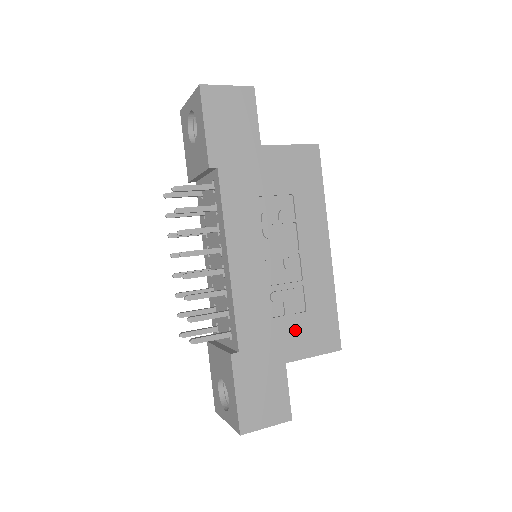
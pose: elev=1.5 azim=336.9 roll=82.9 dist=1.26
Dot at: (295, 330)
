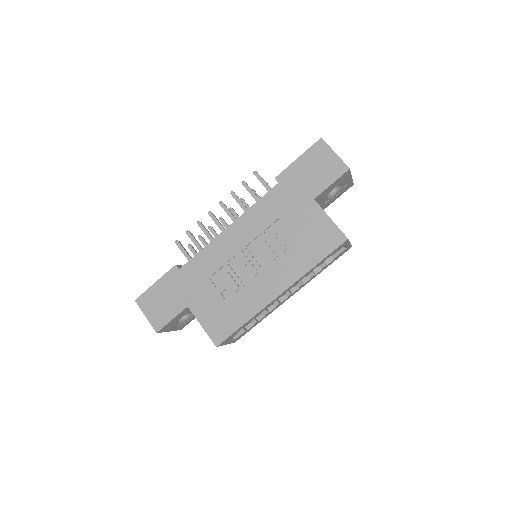
Dot at: (211, 301)
